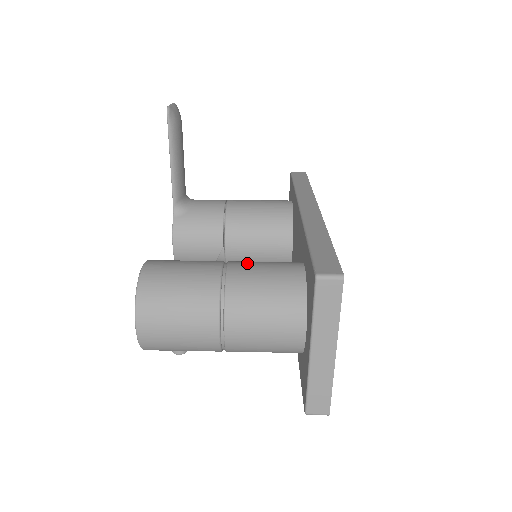
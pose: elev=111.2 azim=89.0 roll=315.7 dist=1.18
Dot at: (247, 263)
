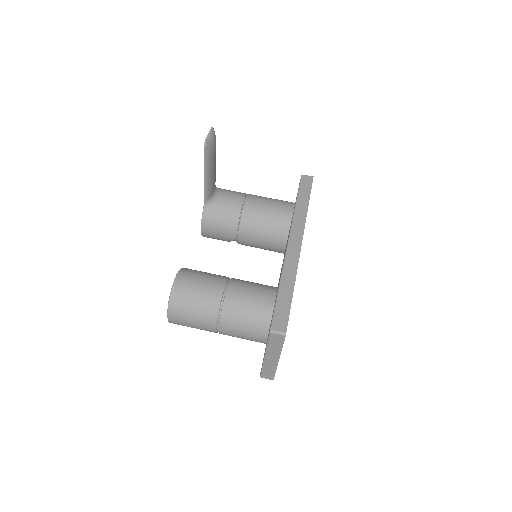
Dot at: (240, 288)
